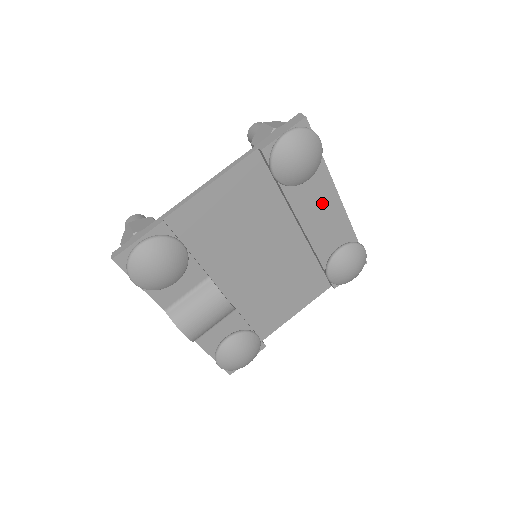
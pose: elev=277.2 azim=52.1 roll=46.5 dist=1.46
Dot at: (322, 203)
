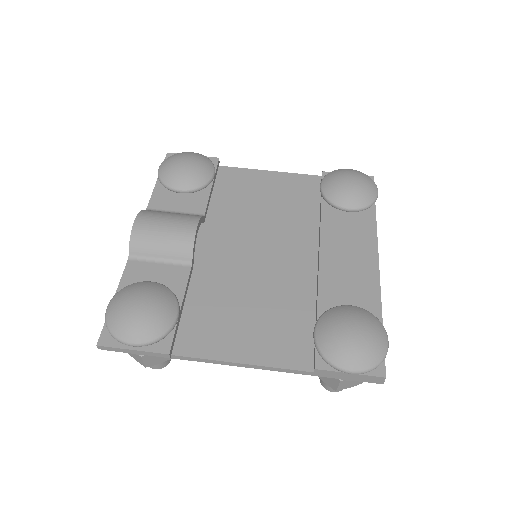
Dot at: (355, 246)
